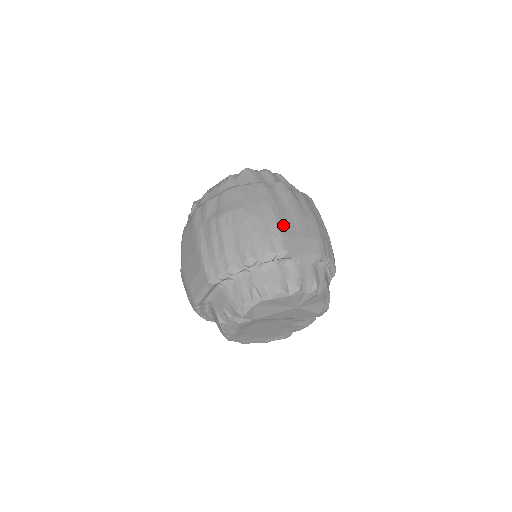
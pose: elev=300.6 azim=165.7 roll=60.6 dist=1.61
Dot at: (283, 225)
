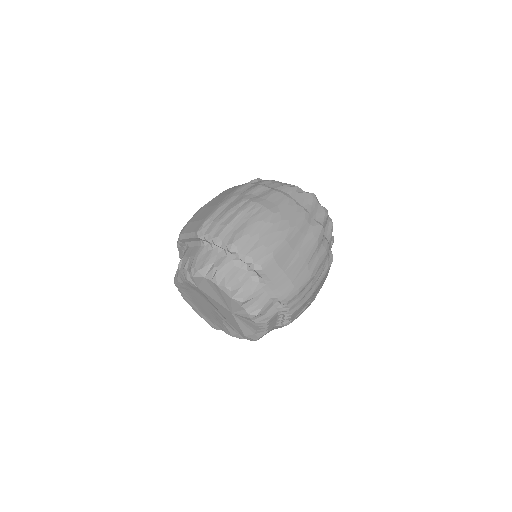
Dot at: (282, 252)
